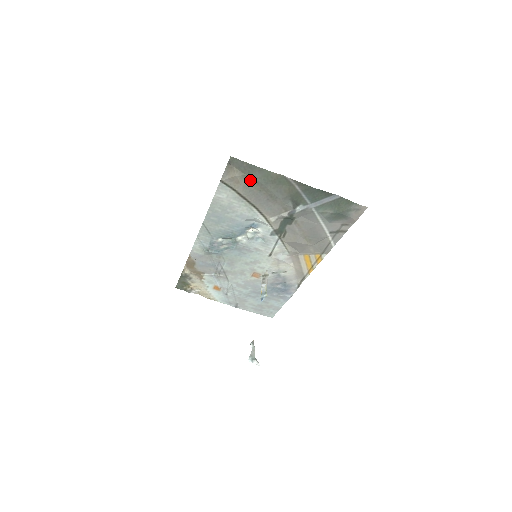
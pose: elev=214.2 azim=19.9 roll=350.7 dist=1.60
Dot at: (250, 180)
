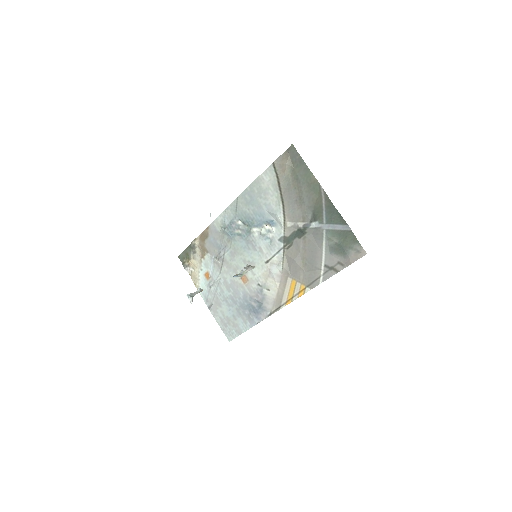
Dot at: (294, 174)
